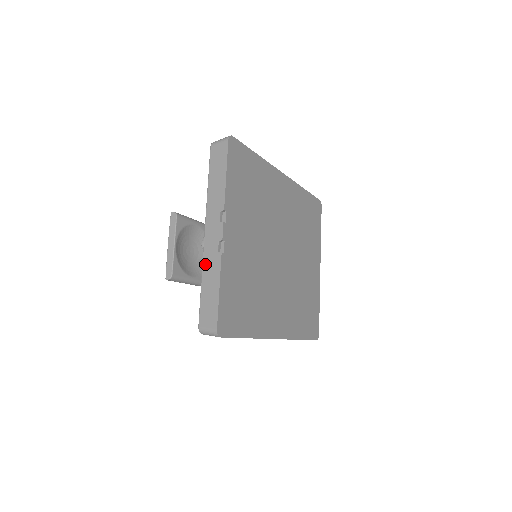
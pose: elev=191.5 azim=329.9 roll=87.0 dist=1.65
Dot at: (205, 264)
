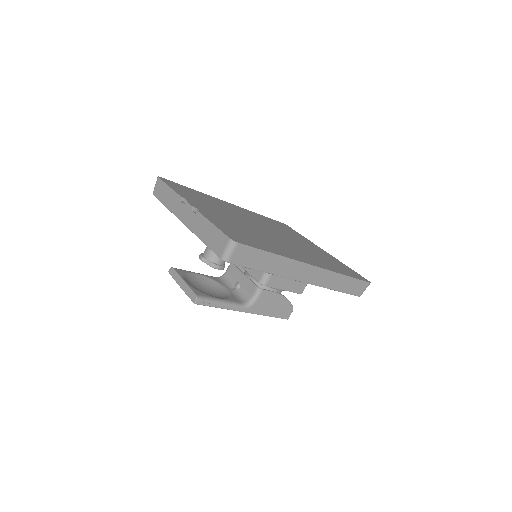
Dot at: (195, 230)
